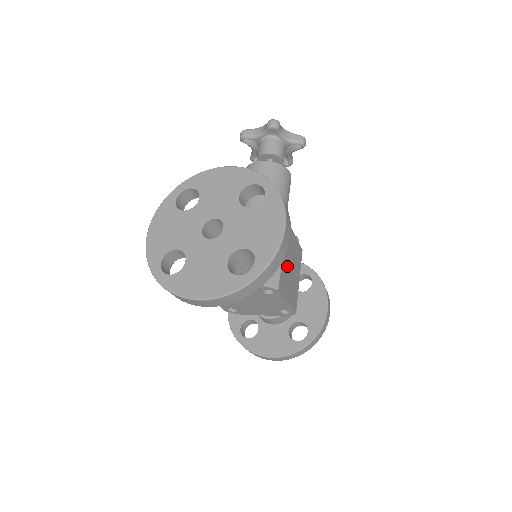
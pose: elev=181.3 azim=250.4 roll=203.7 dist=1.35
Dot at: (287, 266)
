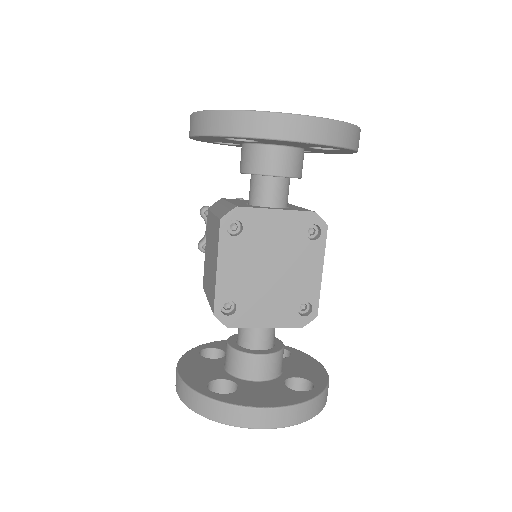
Dot at: occluded
